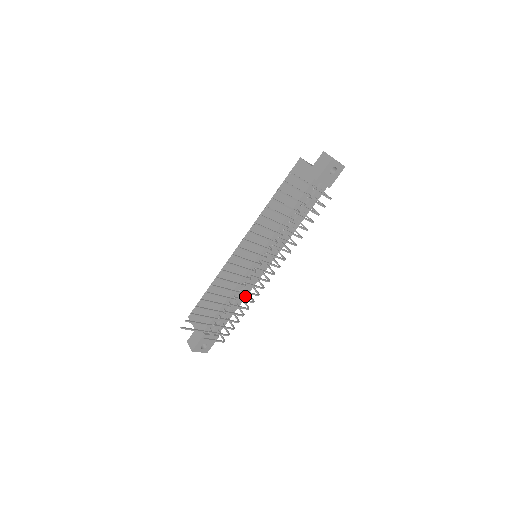
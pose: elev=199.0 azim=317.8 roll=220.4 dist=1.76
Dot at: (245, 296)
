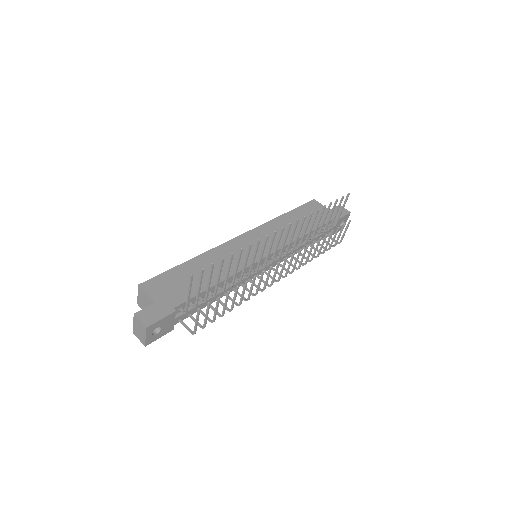
Dot at: occluded
